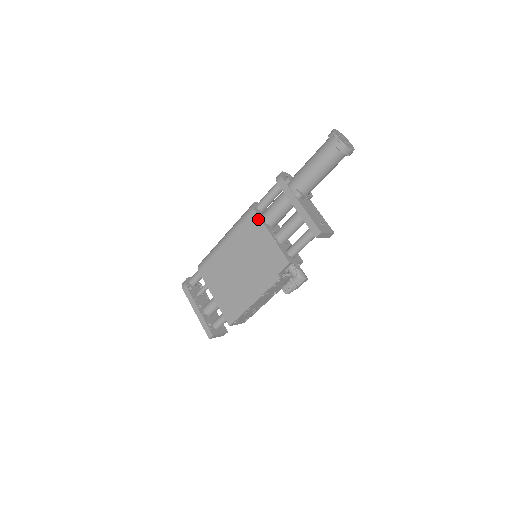
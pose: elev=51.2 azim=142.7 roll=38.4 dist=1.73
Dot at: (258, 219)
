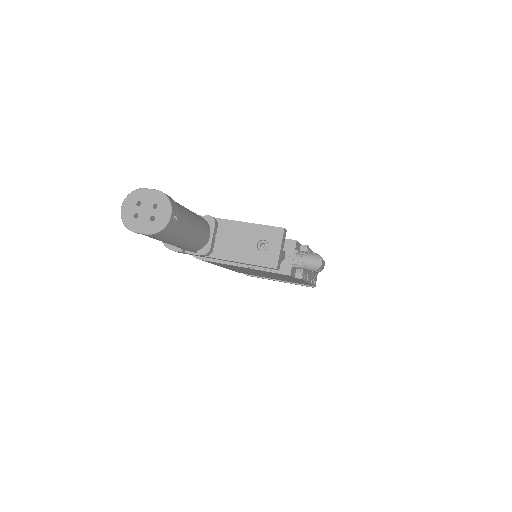
Dot at: occluded
